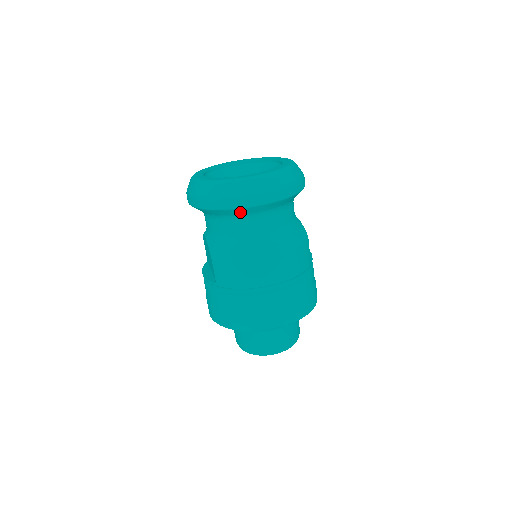
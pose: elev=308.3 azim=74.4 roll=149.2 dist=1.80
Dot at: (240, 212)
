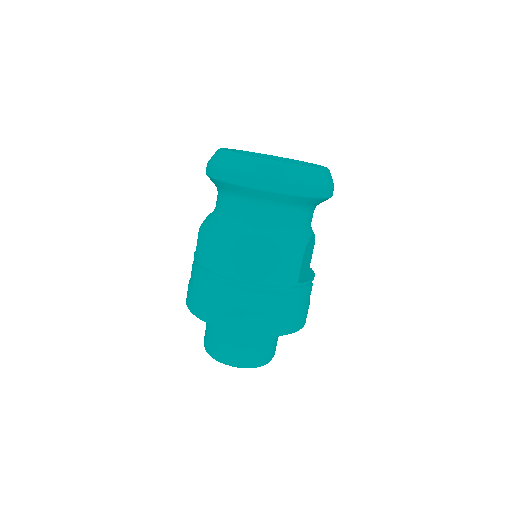
Dot at: (233, 189)
